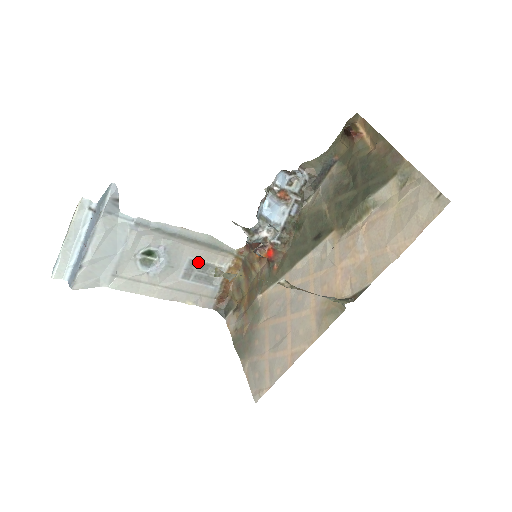
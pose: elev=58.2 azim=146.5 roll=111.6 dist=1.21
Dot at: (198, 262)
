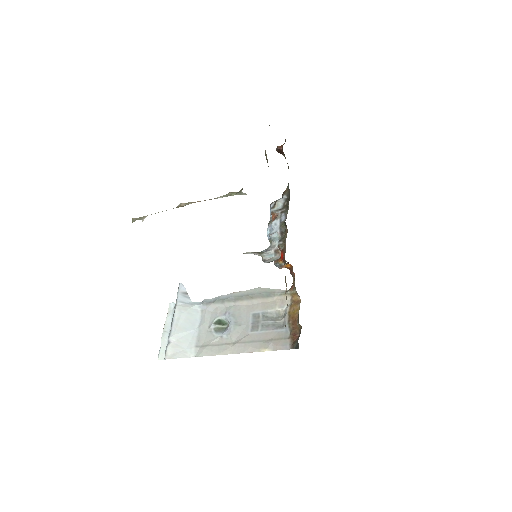
Dot at: (261, 314)
